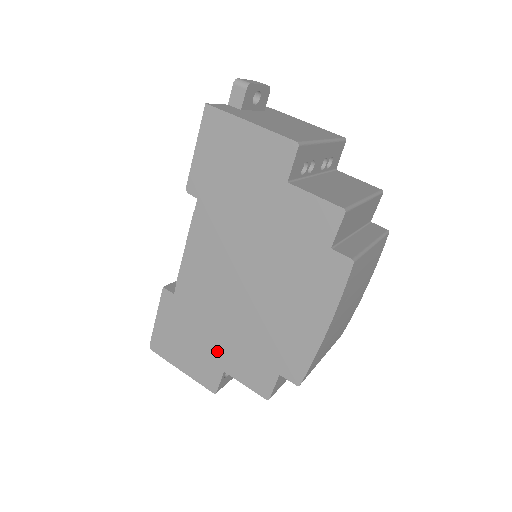
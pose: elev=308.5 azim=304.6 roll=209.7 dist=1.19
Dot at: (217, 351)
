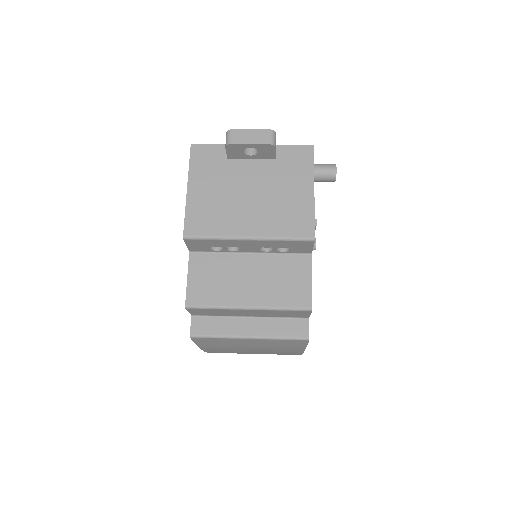
Dot at: occluded
